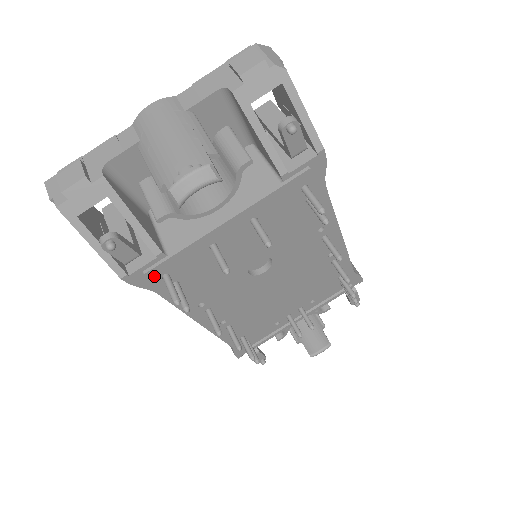
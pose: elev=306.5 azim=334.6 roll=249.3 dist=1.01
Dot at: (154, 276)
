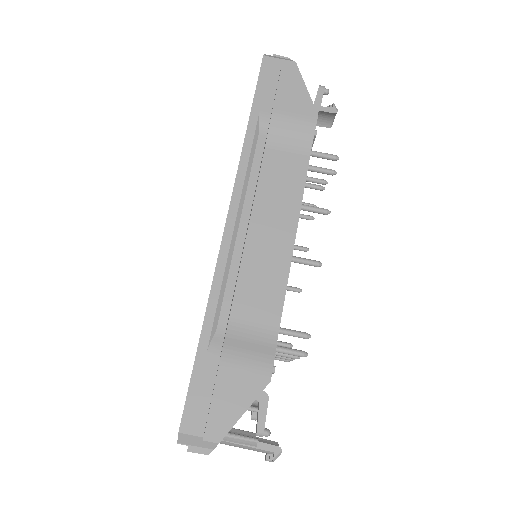
Dot at: occluded
